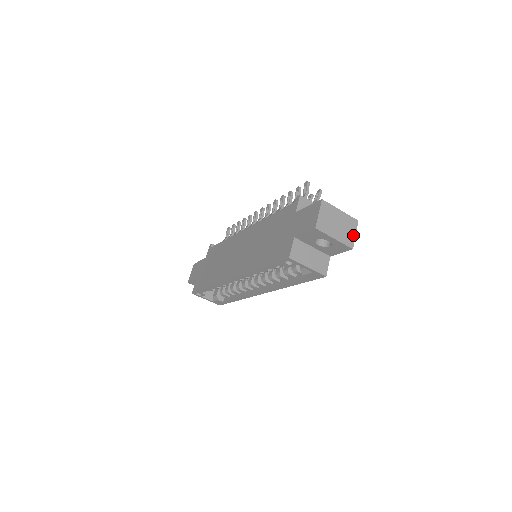
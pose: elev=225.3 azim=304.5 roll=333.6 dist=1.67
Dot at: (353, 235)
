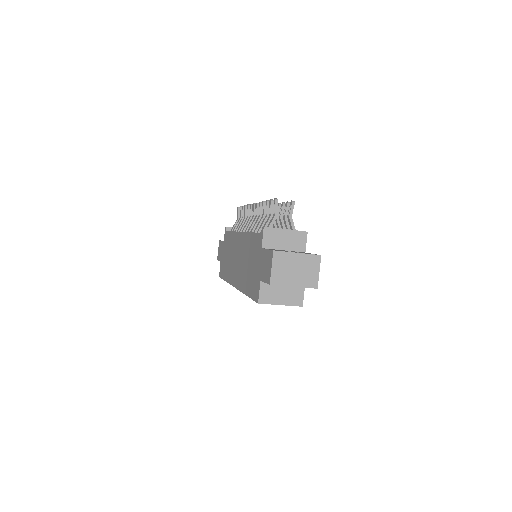
Dot at: (316, 274)
